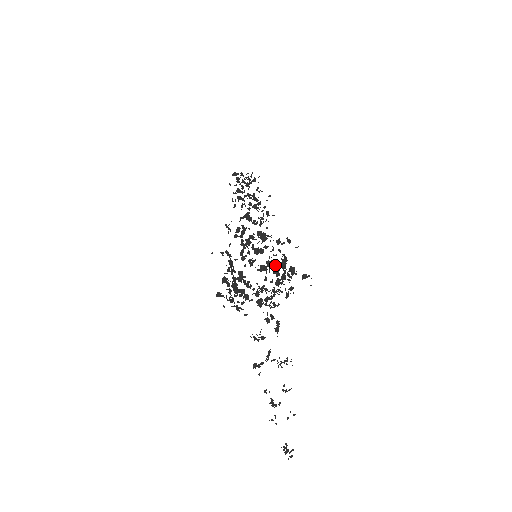
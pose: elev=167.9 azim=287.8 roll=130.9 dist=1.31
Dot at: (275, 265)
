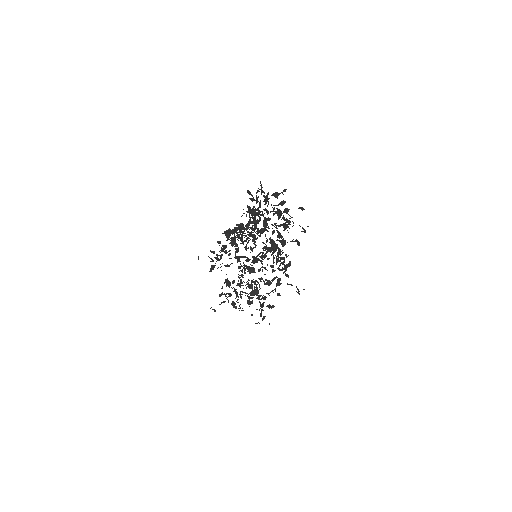
Dot at: occluded
